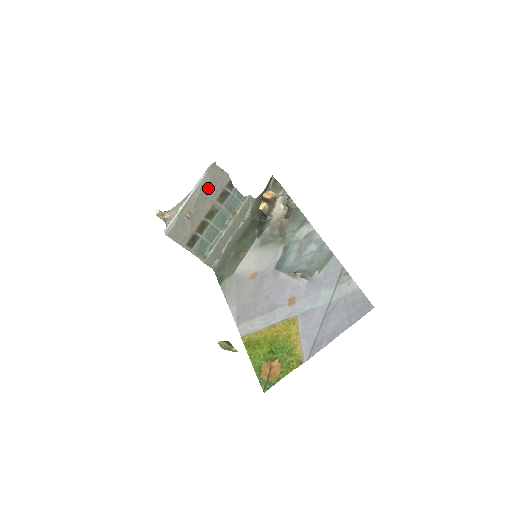
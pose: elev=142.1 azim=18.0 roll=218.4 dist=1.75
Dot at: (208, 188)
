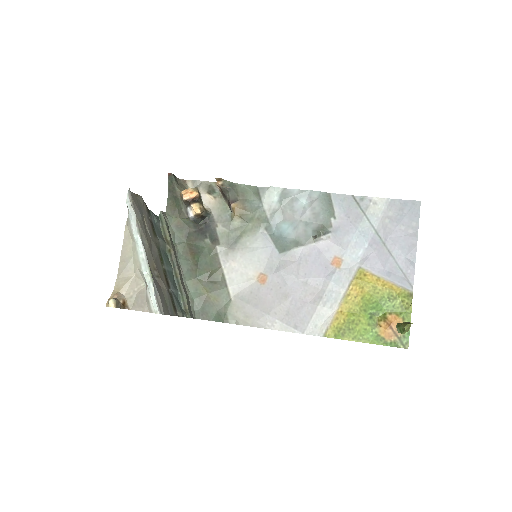
Dot at: (144, 226)
